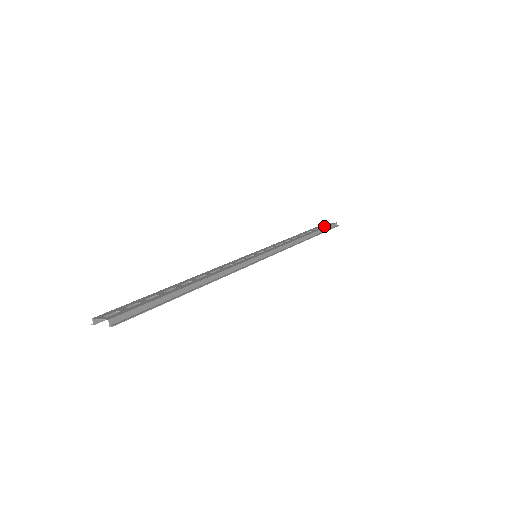
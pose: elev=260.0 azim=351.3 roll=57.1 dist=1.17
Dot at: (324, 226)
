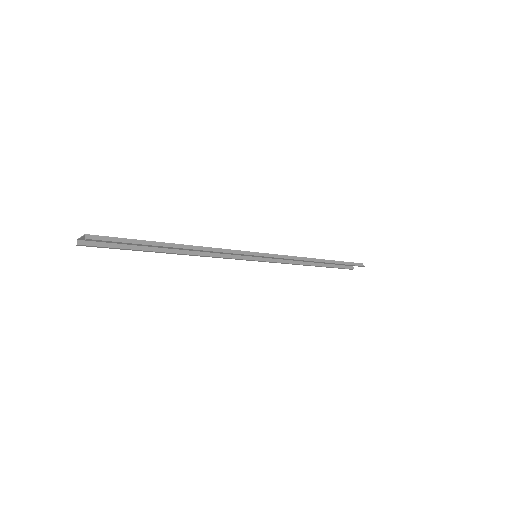
Dot at: occluded
